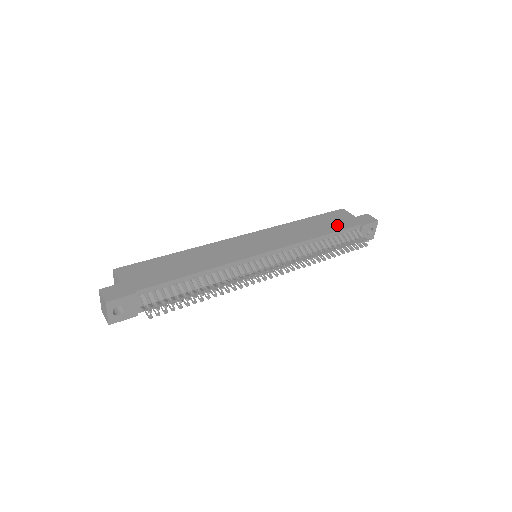
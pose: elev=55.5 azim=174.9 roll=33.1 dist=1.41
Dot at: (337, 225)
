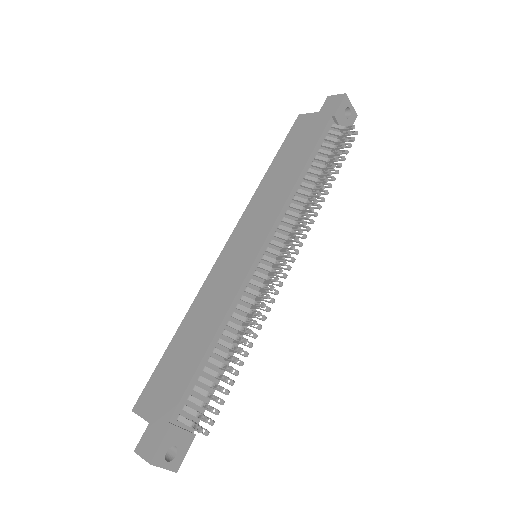
Dot at: (308, 142)
